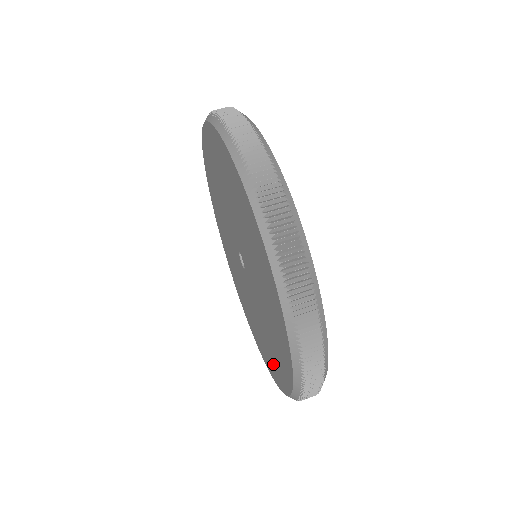
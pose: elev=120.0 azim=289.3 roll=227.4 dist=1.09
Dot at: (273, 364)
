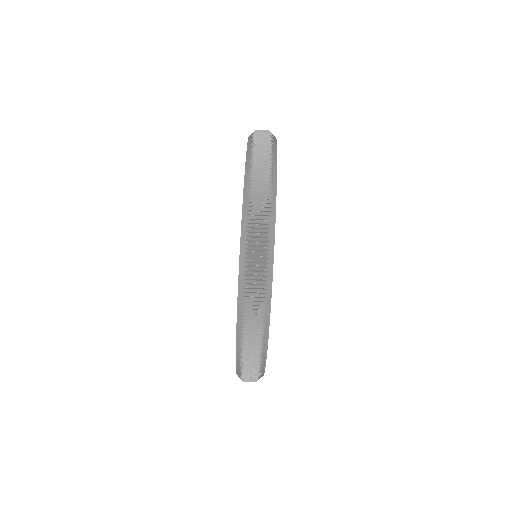
Dot at: occluded
